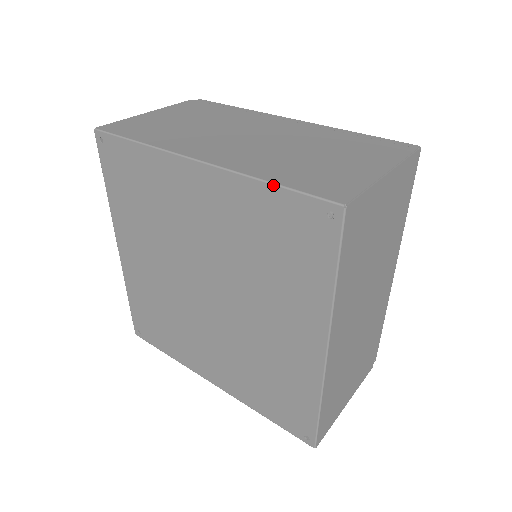
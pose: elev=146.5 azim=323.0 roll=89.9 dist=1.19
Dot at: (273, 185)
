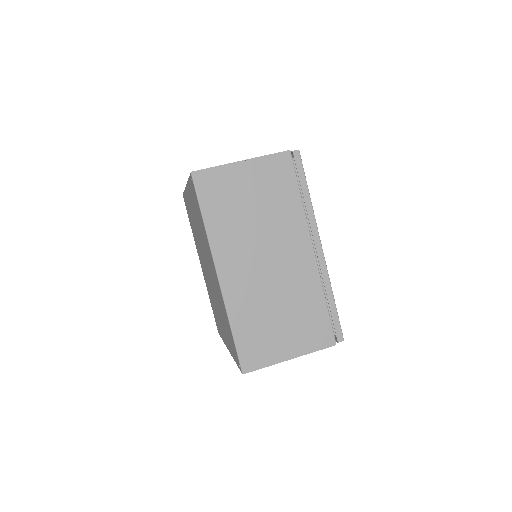
Dot at: (231, 332)
